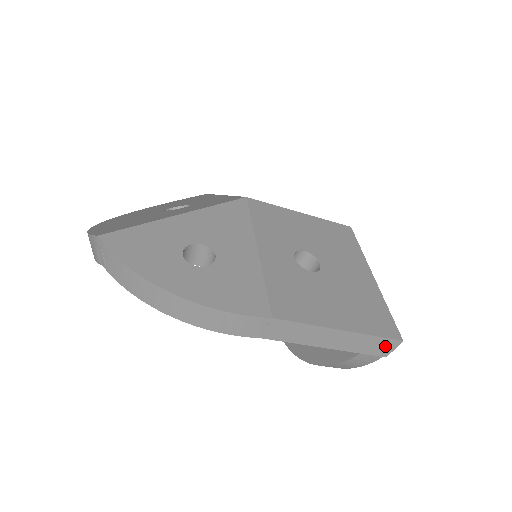
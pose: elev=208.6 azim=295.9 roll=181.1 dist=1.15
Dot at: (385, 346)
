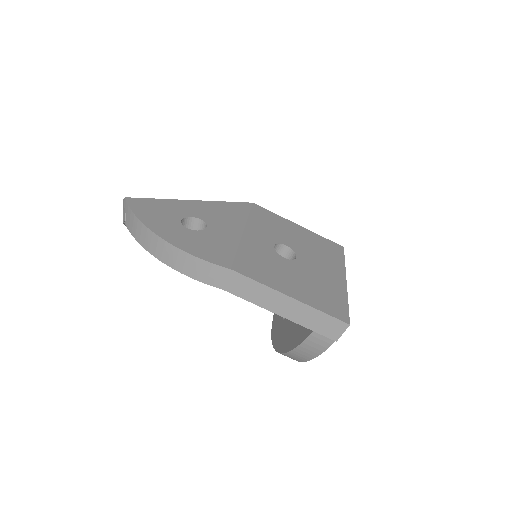
Dot at: (333, 327)
